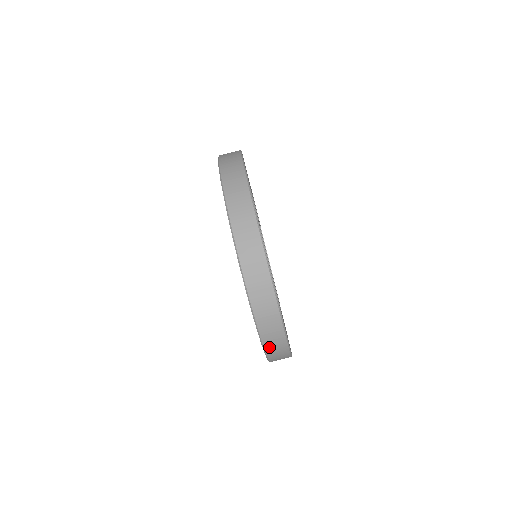
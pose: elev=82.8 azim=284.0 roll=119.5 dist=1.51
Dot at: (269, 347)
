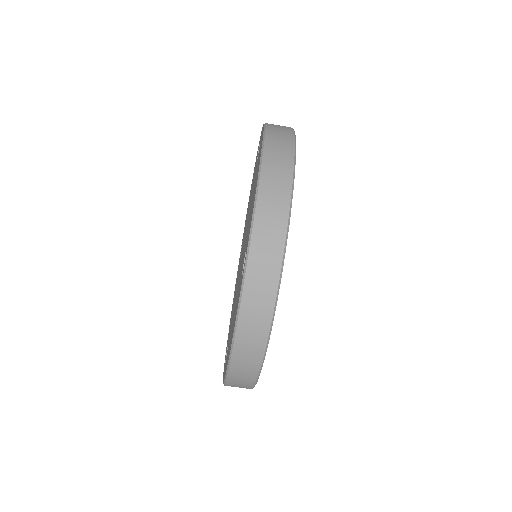
Dot at: occluded
